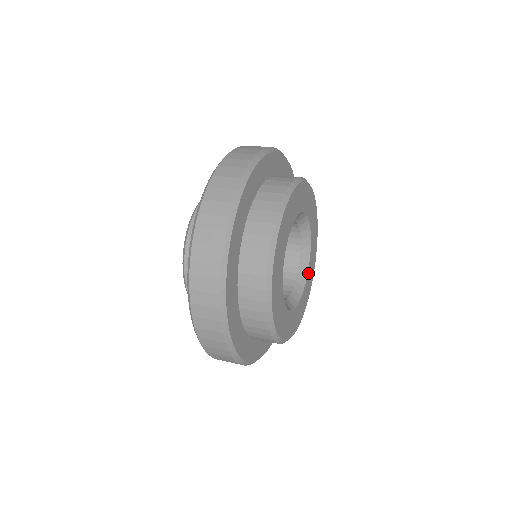
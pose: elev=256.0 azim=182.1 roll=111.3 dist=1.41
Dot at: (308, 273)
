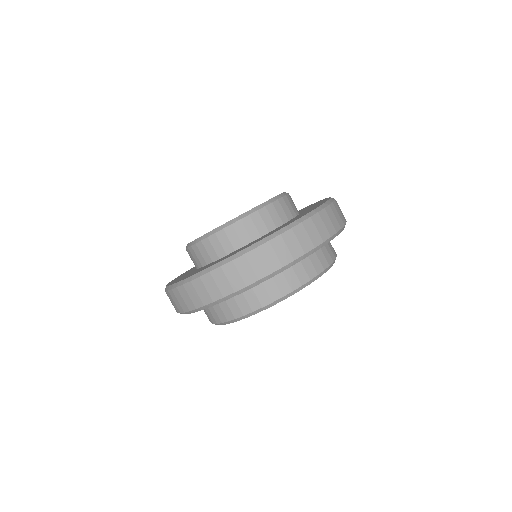
Dot at: occluded
